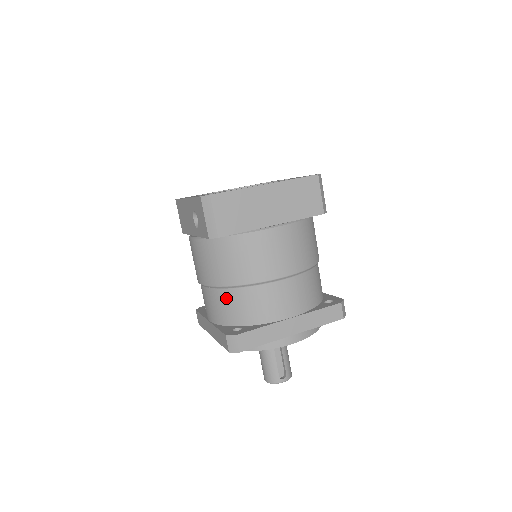
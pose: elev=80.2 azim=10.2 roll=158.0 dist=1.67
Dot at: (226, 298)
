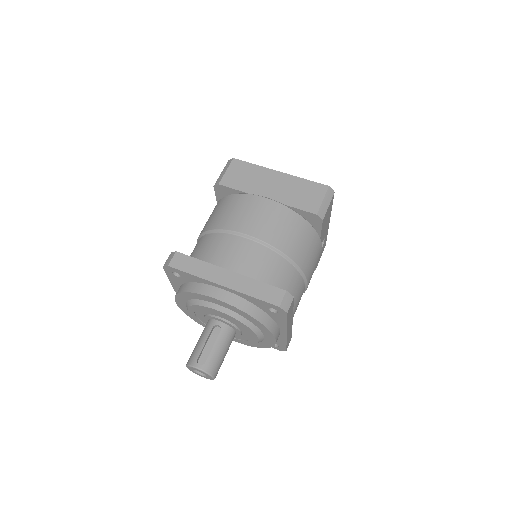
Dot at: (199, 243)
